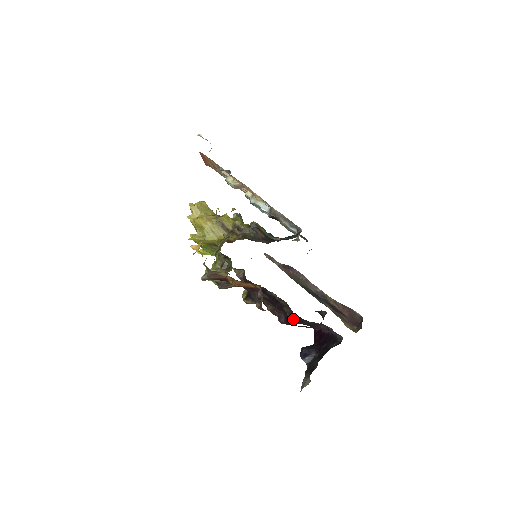
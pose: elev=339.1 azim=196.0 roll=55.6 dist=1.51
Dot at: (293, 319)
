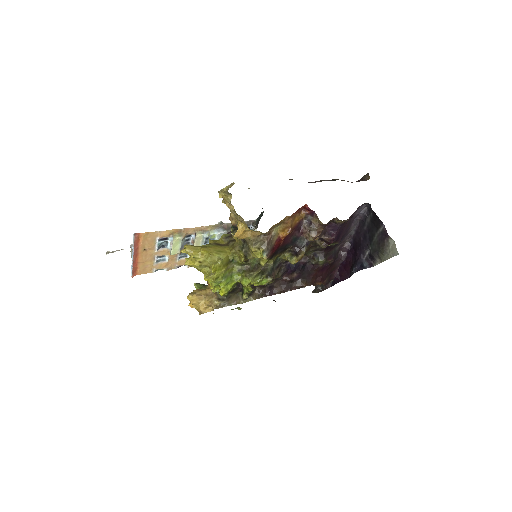
Dot at: (323, 272)
